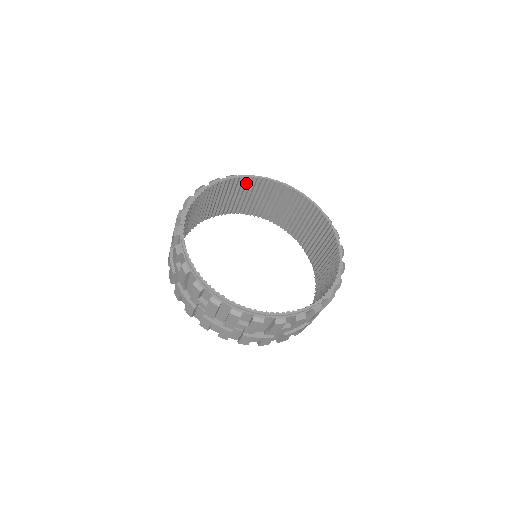
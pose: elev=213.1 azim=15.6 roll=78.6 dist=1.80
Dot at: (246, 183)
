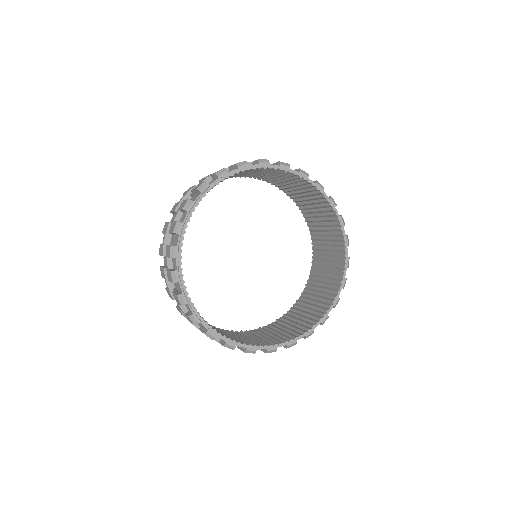
Dot at: occluded
